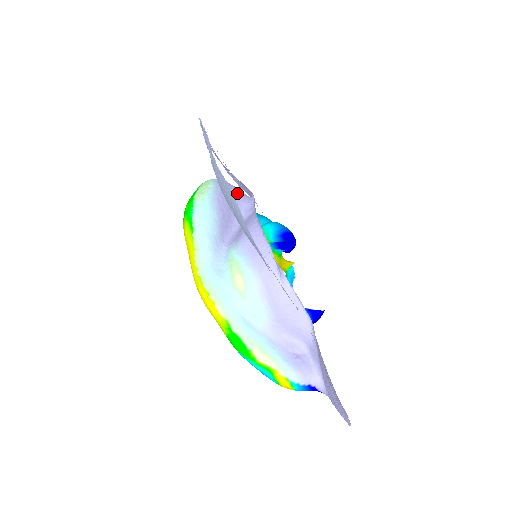
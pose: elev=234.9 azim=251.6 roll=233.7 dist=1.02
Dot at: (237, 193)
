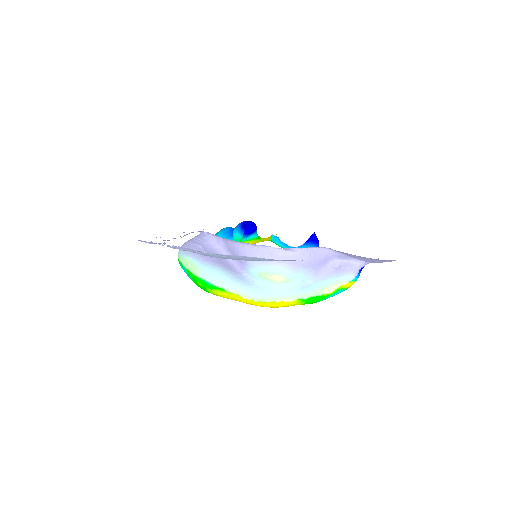
Dot at: (198, 243)
